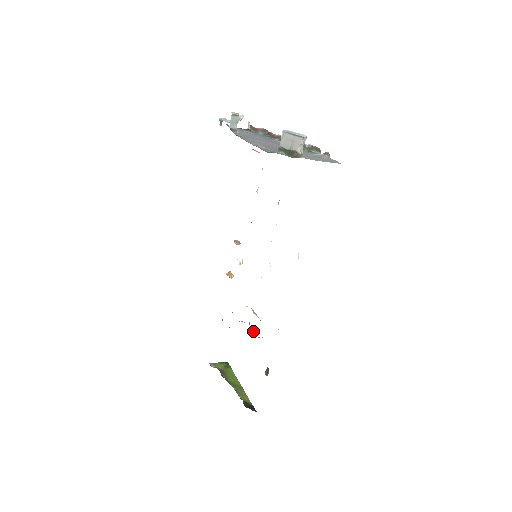
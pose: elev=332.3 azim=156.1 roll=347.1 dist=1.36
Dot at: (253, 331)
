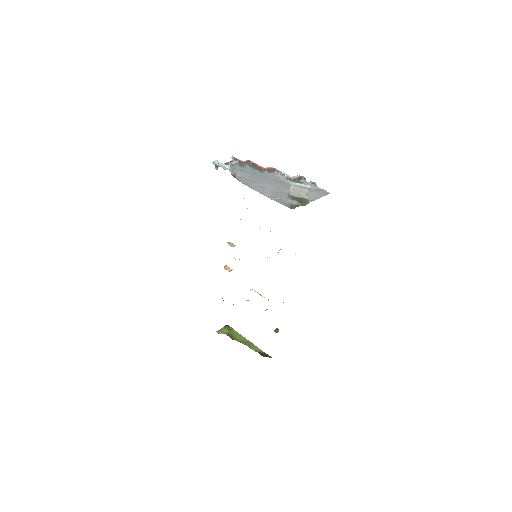
Dot at: occluded
